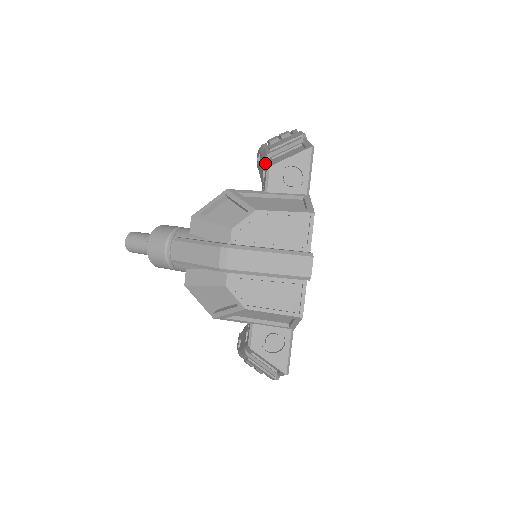
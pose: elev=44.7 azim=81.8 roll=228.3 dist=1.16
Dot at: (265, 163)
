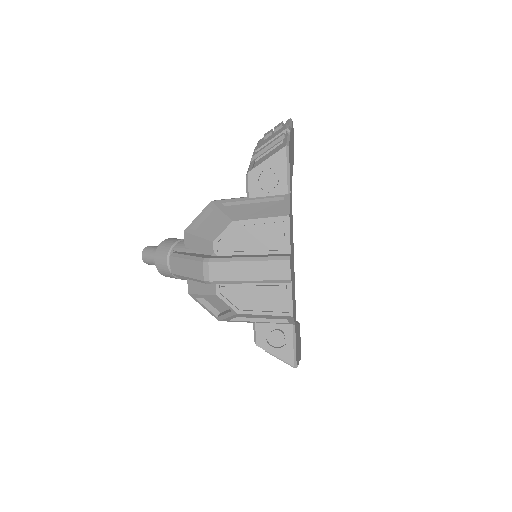
Dot at: occluded
